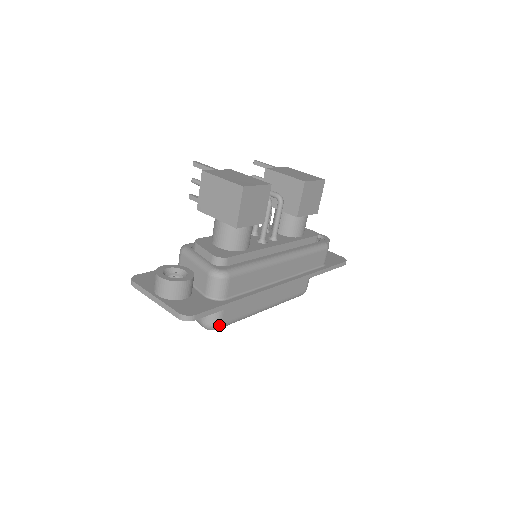
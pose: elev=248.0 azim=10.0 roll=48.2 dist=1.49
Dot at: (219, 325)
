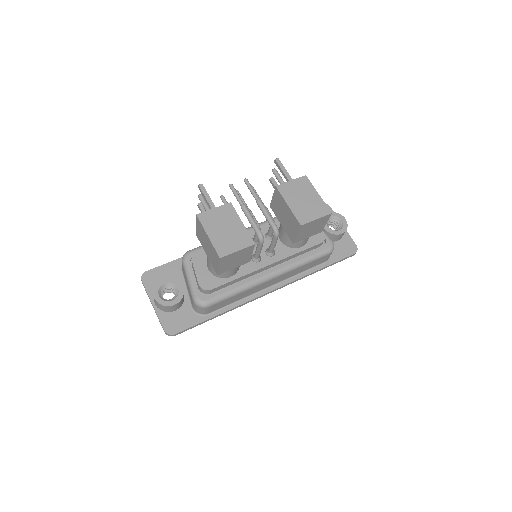
Dot at: occluded
